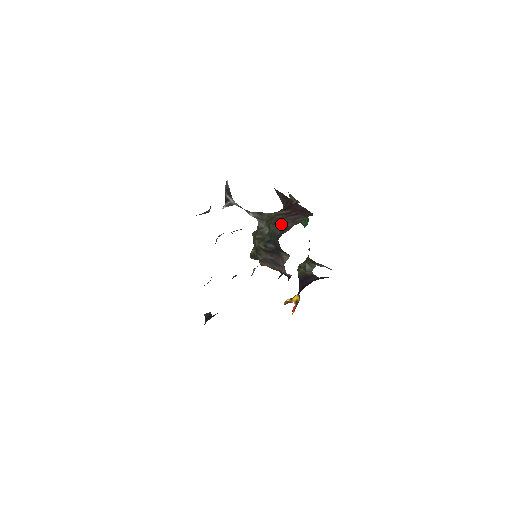
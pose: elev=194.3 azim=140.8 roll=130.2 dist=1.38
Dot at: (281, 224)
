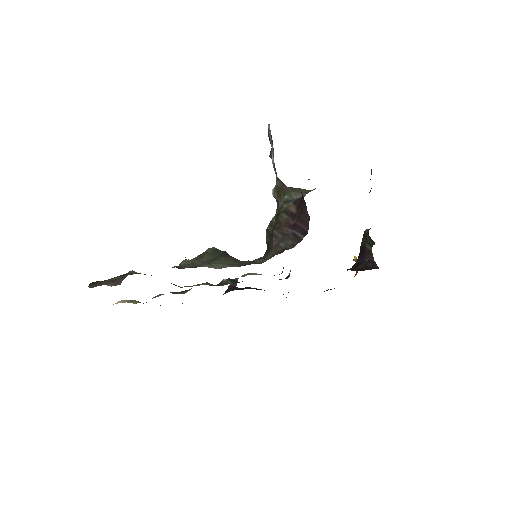
Dot at: (272, 236)
